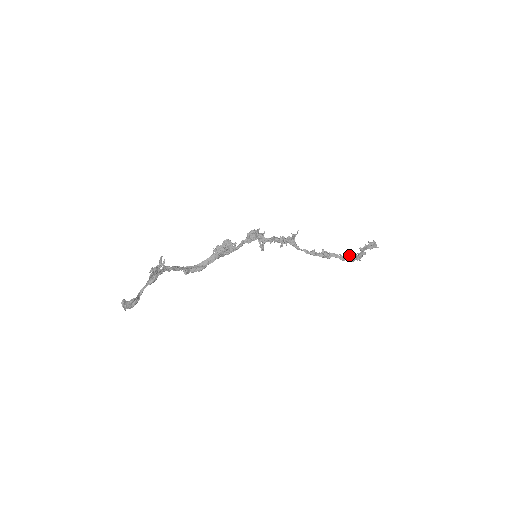
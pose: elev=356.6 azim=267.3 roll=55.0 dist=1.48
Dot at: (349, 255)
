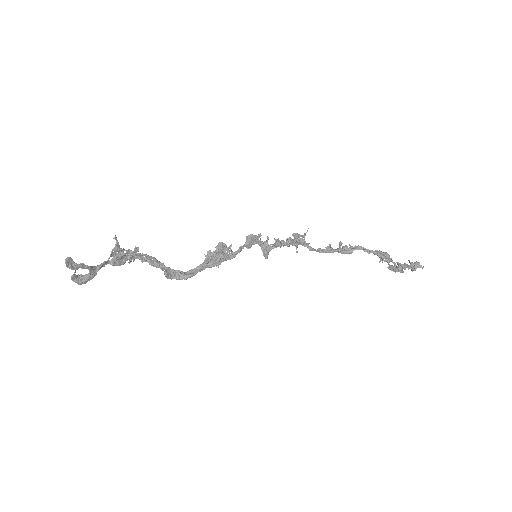
Dot at: (378, 251)
